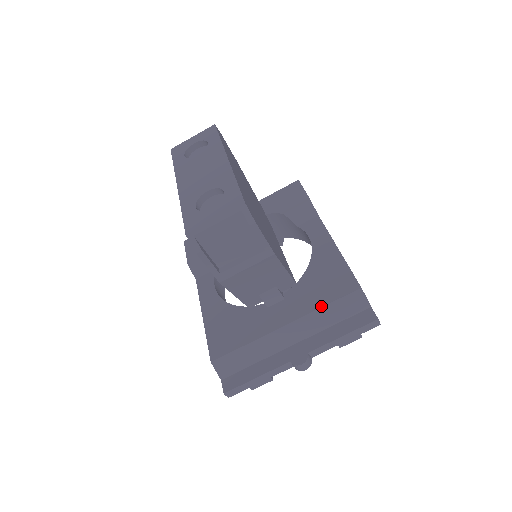
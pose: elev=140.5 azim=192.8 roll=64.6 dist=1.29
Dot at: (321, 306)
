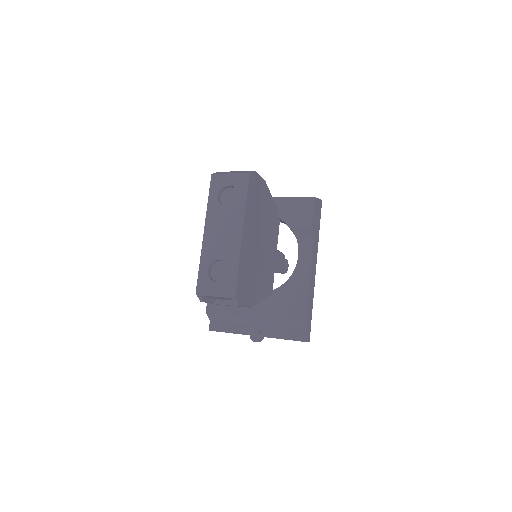
Dot at: (279, 319)
